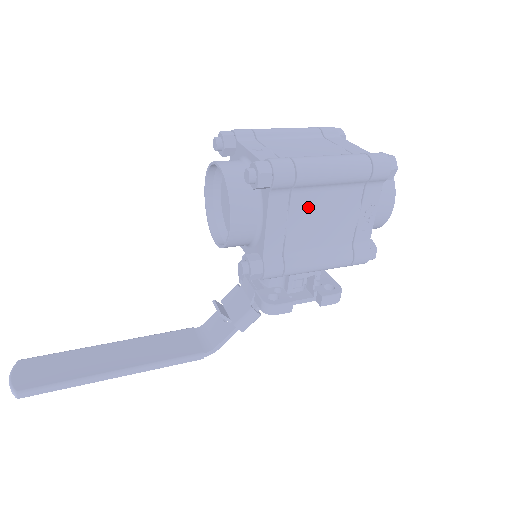
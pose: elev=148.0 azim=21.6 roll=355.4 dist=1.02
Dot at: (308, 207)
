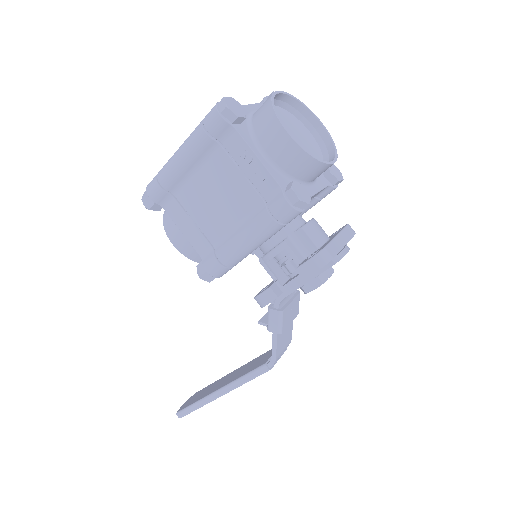
Dot at: (195, 197)
